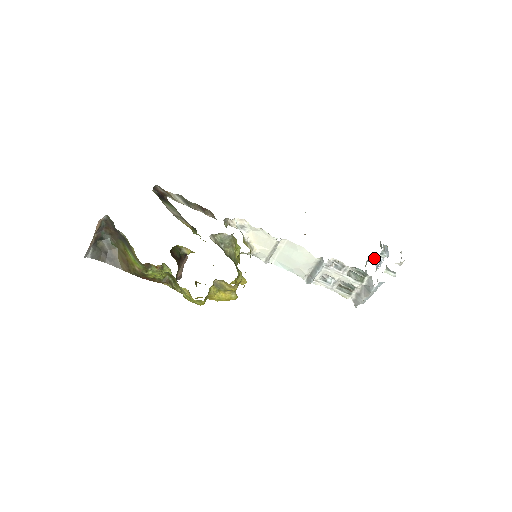
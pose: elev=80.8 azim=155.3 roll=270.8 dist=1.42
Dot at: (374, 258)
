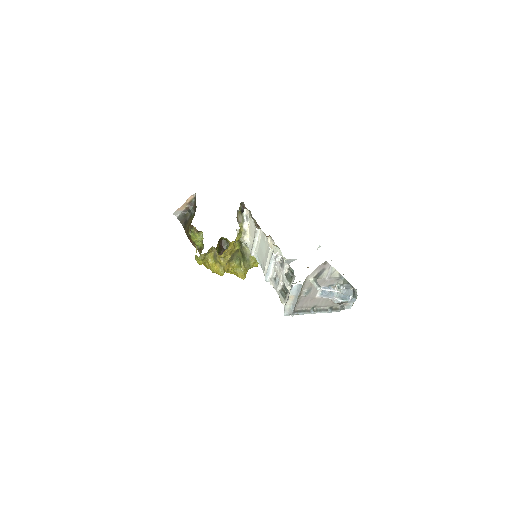
Dot at: (348, 308)
